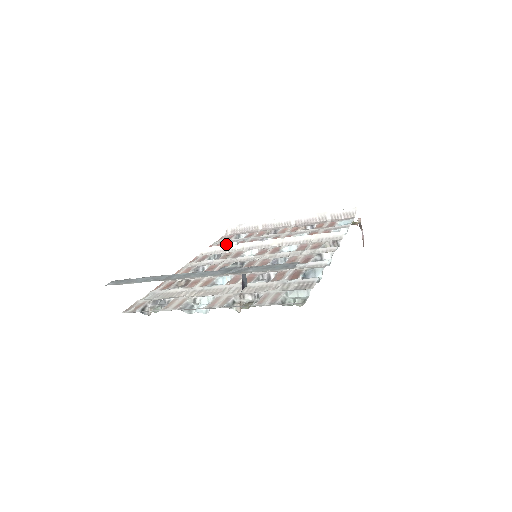
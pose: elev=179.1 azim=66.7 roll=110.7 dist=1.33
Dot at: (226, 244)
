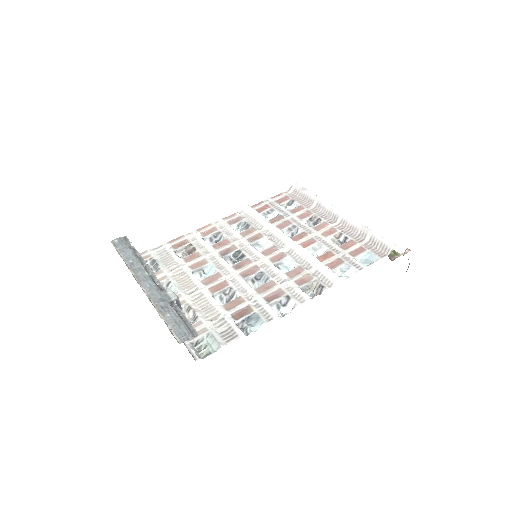
Dot at: (262, 215)
